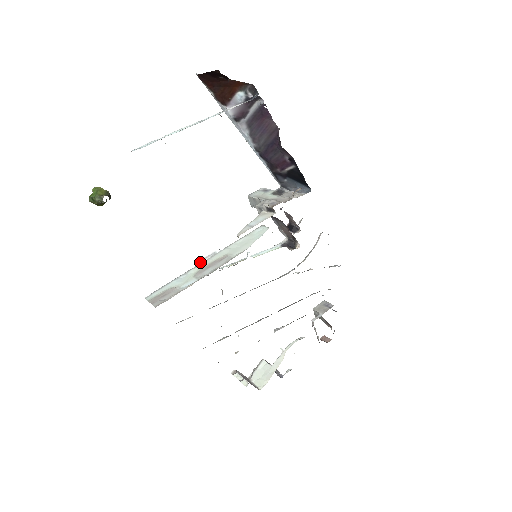
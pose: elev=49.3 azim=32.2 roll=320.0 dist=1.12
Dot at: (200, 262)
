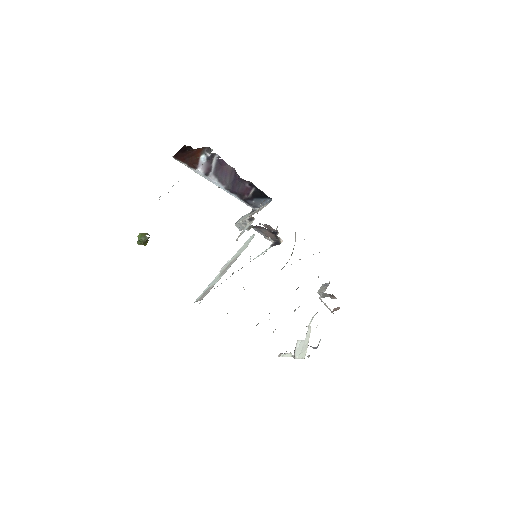
Dot at: (220, 271)
